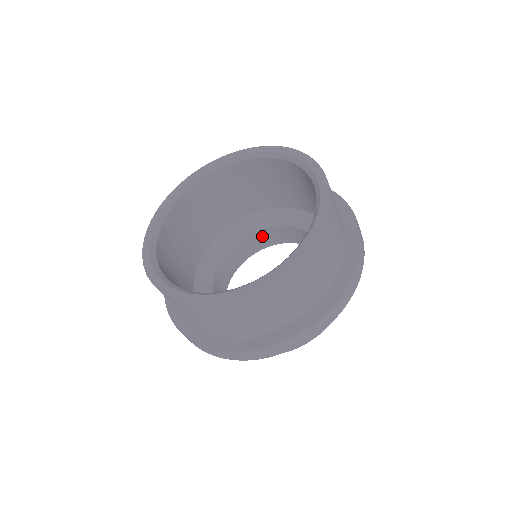
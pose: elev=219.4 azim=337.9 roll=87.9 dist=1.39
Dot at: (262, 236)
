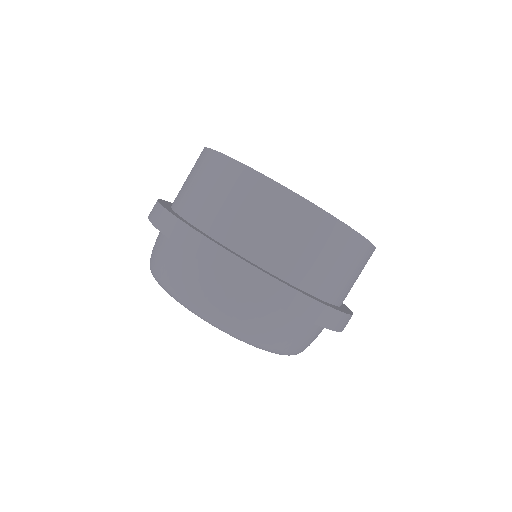
Dot at: occluded
